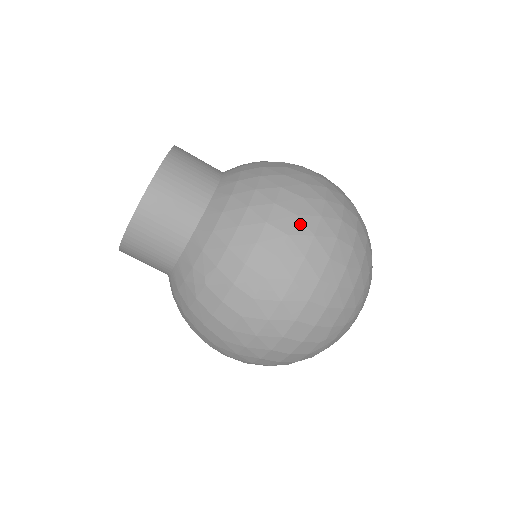
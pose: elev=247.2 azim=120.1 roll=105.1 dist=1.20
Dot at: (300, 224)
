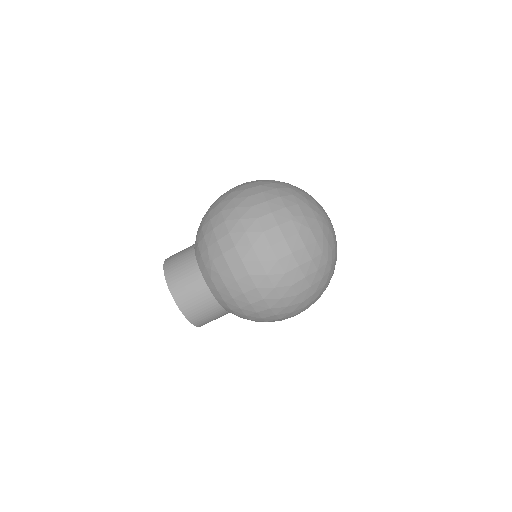
Dot at: (223, 198)
